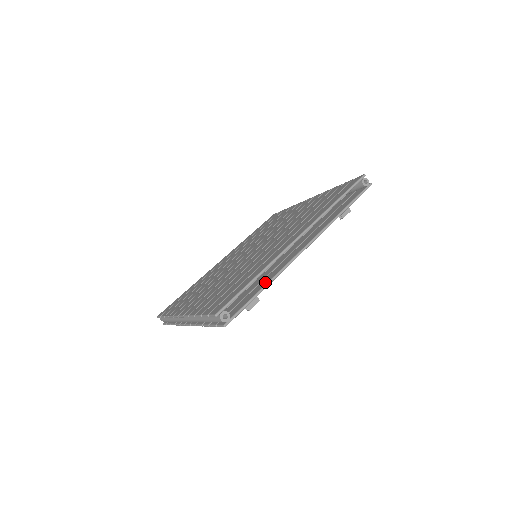
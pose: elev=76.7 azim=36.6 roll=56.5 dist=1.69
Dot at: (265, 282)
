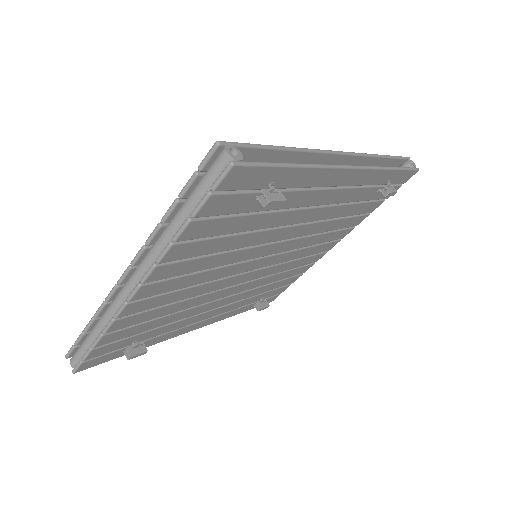
Dot at: occluded
